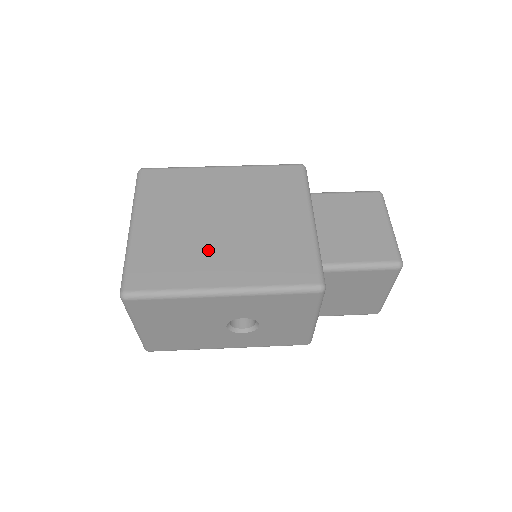
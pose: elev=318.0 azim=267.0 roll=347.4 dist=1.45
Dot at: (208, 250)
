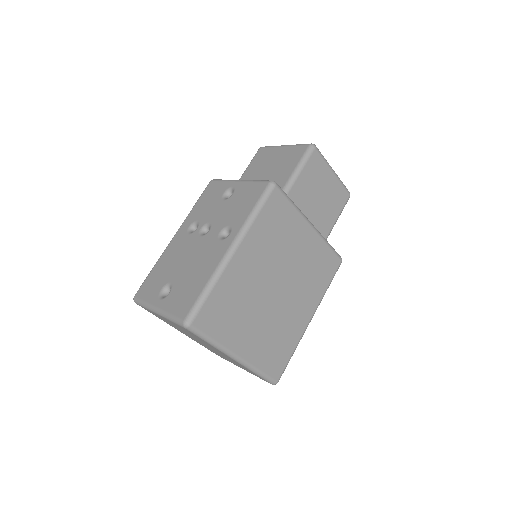
Dot at: (288, 313)
